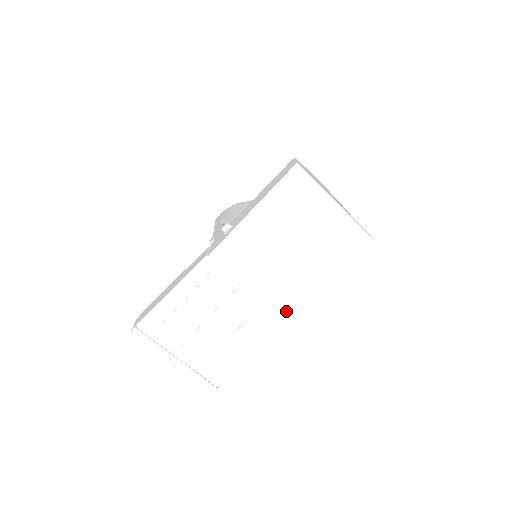
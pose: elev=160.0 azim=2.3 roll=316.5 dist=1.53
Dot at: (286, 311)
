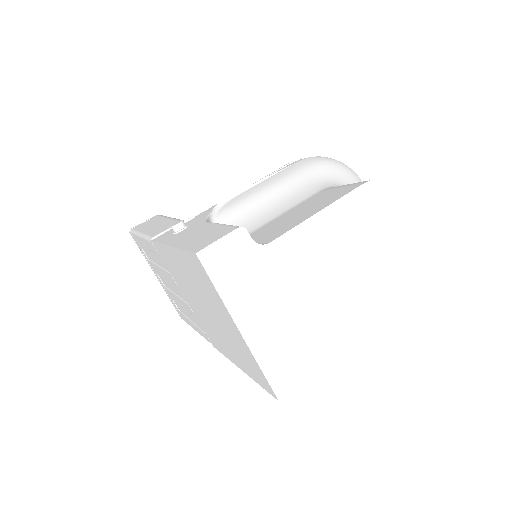
Dot at: (213, 342)
